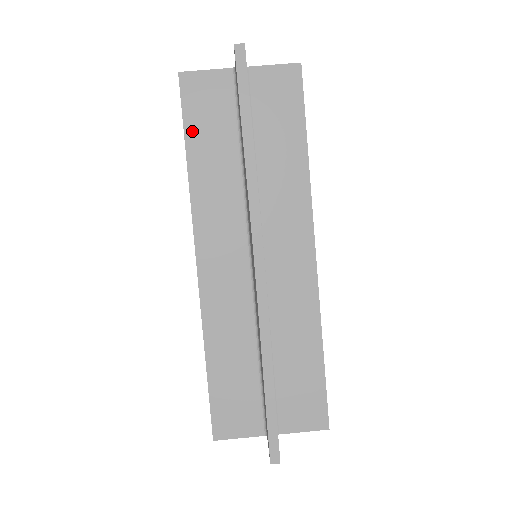
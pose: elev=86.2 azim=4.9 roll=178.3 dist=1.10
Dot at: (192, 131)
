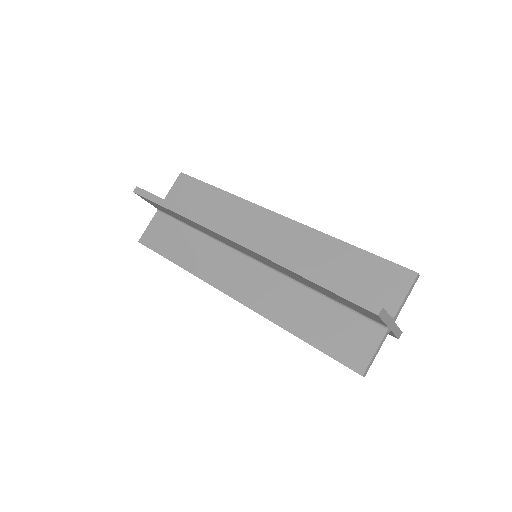
Dot at: (166, 252)
